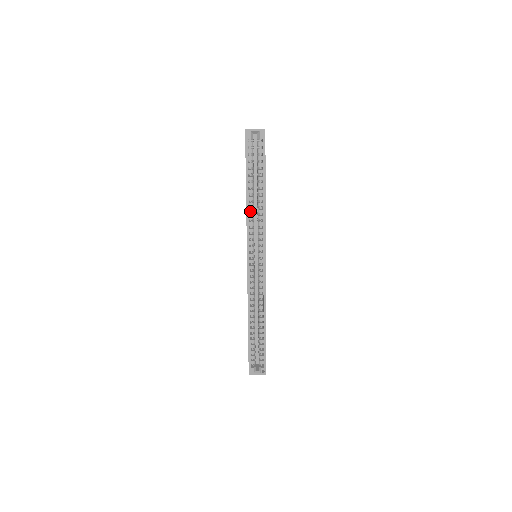
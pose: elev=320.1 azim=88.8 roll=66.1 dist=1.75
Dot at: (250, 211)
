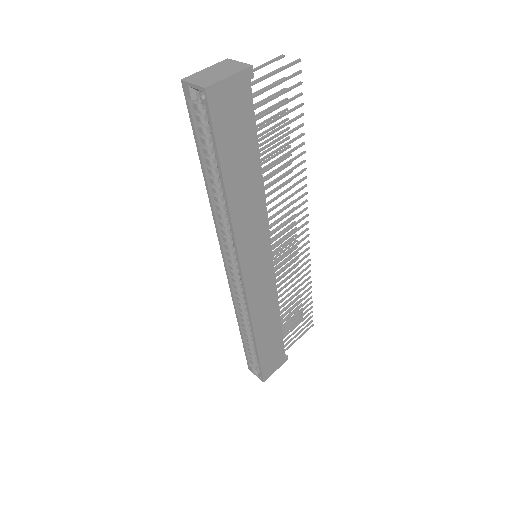
Dot at: (217, 207)
